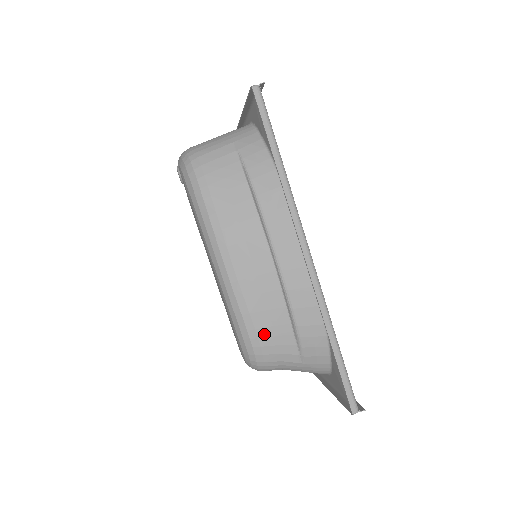
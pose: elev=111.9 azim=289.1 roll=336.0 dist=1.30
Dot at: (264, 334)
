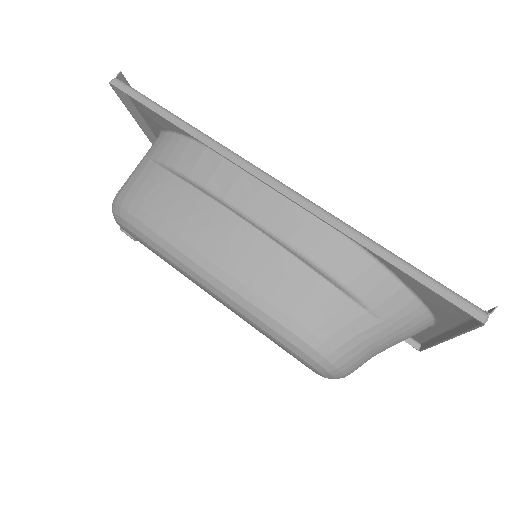
Dot at: (304, 315)
